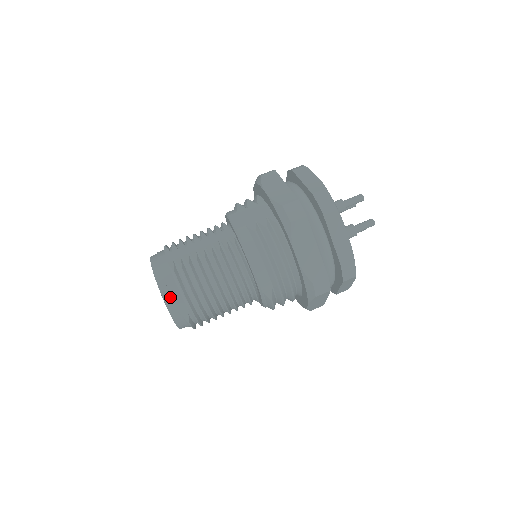
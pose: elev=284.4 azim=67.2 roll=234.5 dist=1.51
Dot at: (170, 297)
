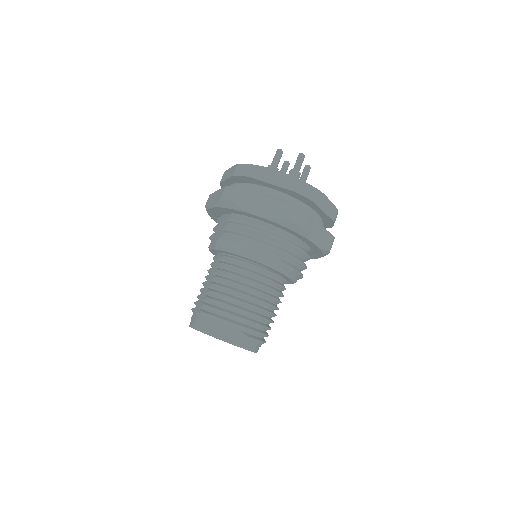
Dot at: (216, 331)
